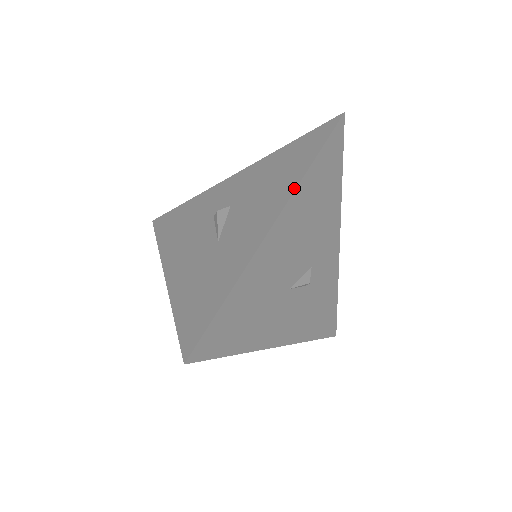
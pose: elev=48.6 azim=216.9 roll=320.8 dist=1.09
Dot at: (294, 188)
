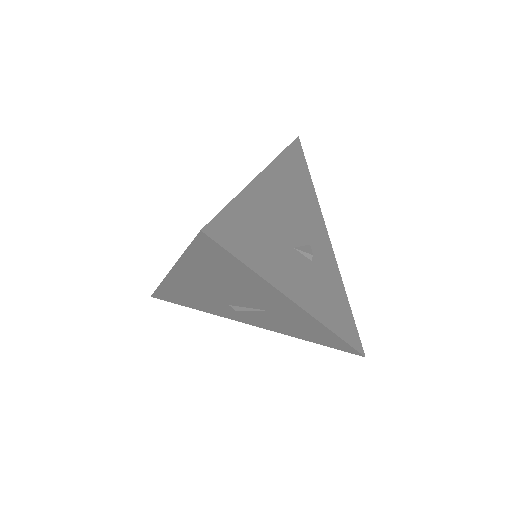
Dot at: (273, 160)
